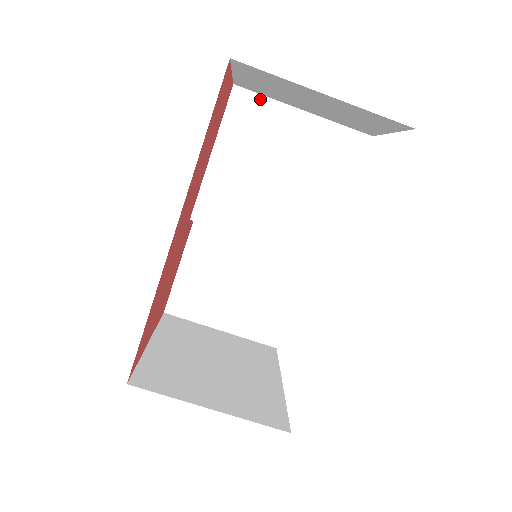
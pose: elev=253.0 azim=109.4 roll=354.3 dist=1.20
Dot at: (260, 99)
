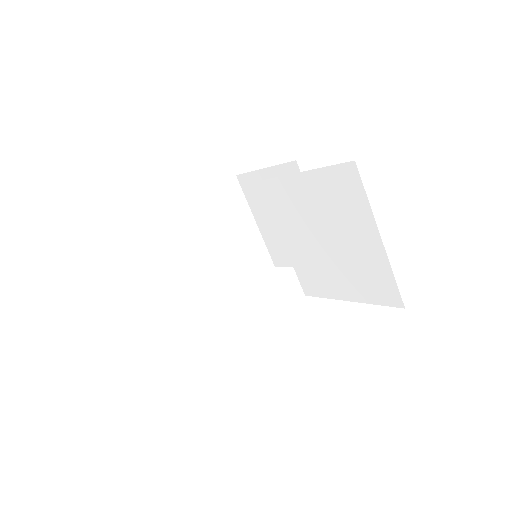
Dot at: (362, 193)
